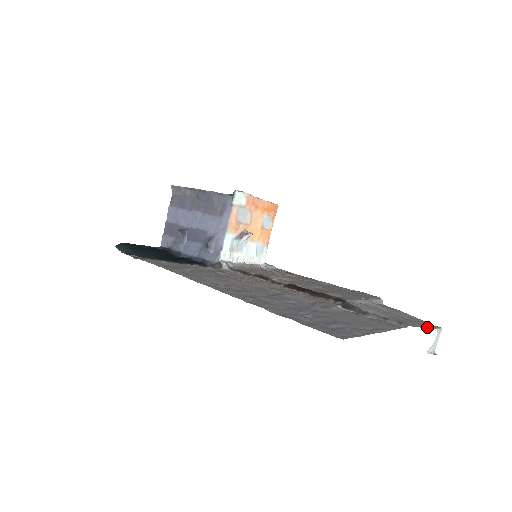
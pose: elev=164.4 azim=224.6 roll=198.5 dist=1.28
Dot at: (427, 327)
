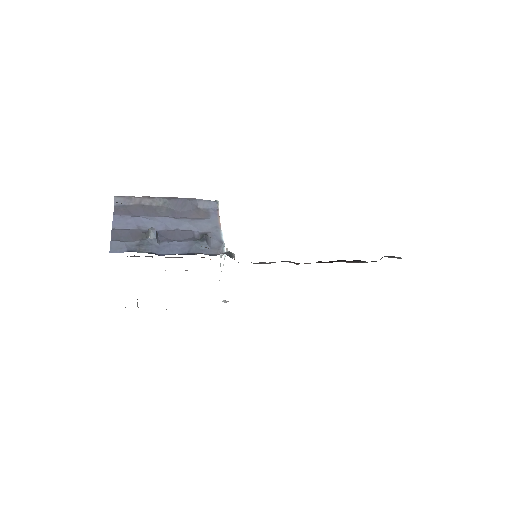
Dot at: occluded
